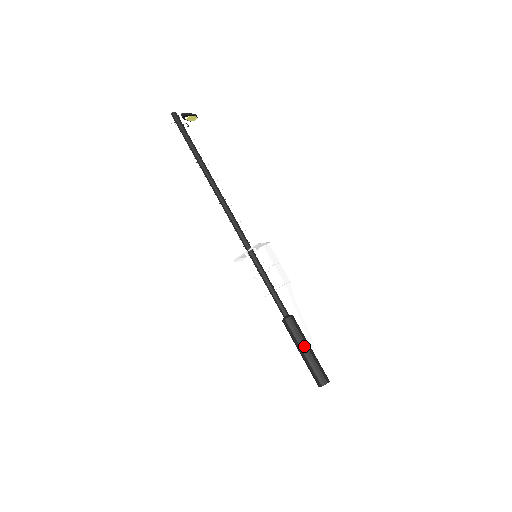
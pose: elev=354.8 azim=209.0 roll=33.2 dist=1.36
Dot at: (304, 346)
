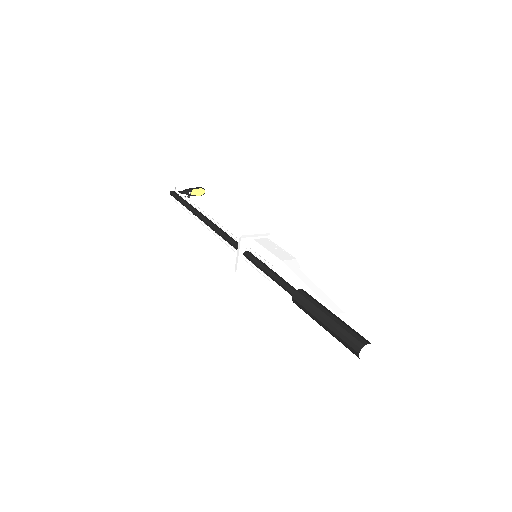
Dot at: (320, 314)
